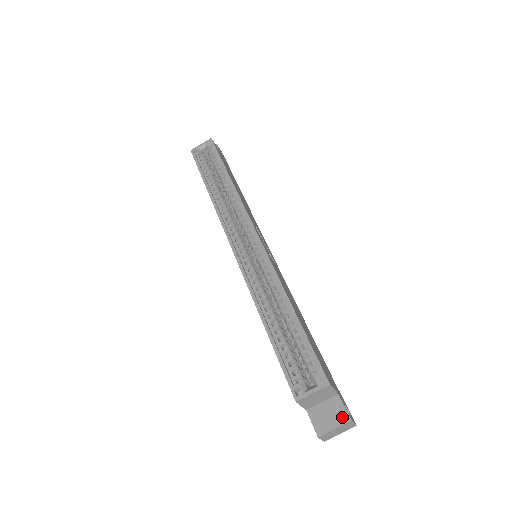
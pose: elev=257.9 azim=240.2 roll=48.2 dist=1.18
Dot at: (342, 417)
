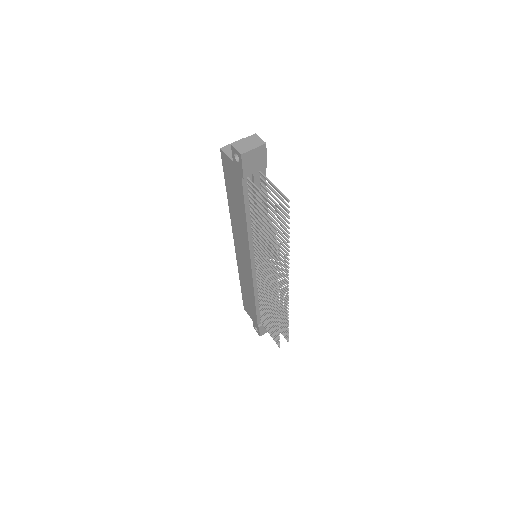
Dot at: occluded
